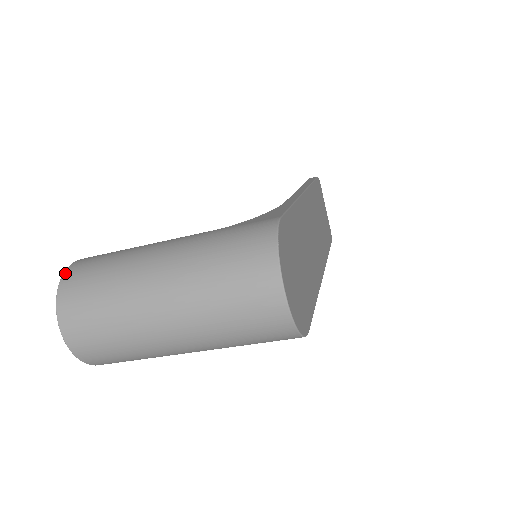
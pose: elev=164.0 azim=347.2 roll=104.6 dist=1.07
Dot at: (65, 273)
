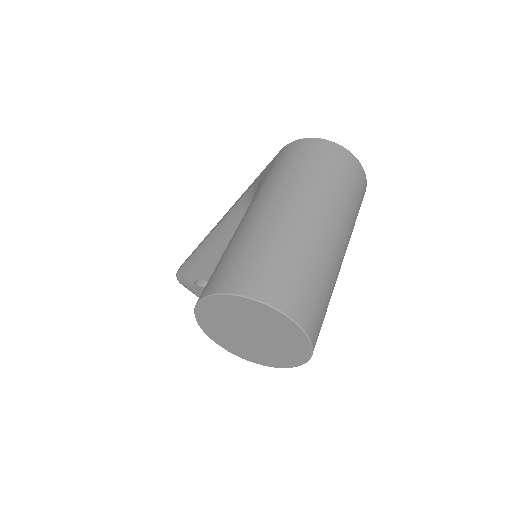
Dot at: (218, 291)
